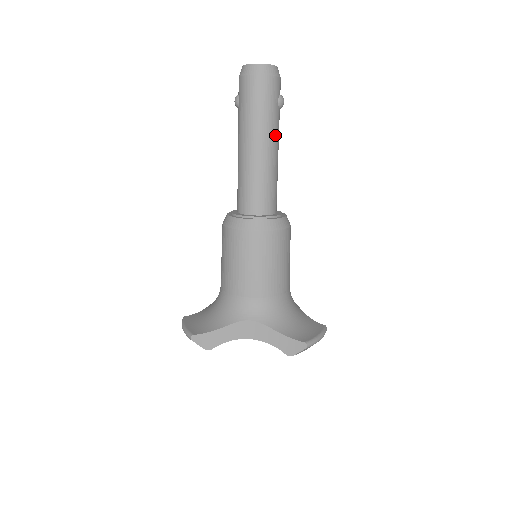
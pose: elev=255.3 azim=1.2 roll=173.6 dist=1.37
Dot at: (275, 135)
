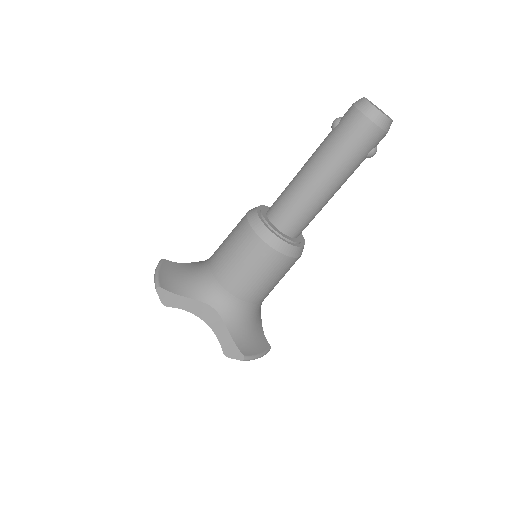
Dot at: (345, 178)
